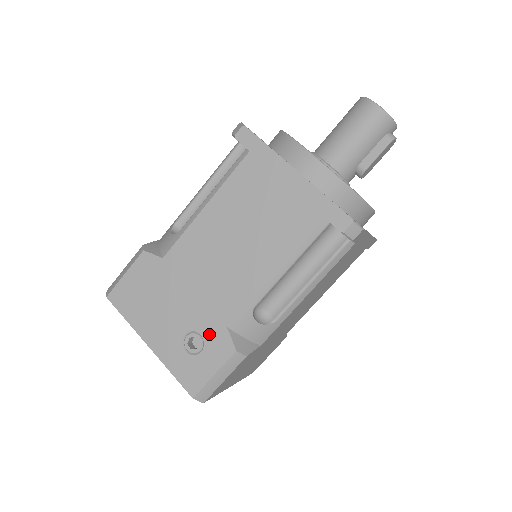
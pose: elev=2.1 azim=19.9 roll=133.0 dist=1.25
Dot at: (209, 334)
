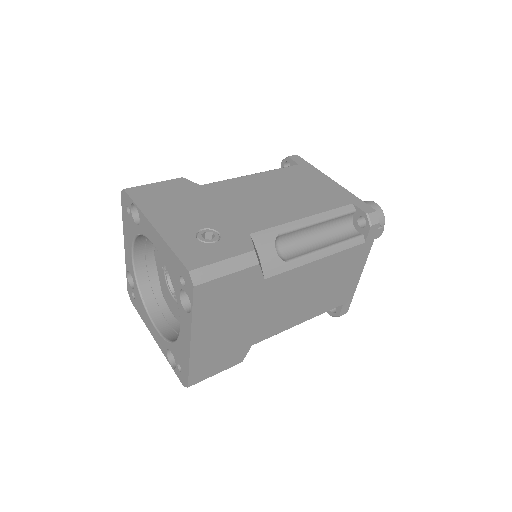
Dot at: (229, 234)
